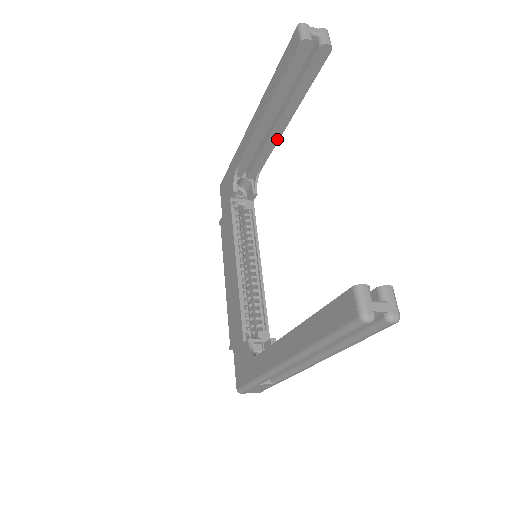
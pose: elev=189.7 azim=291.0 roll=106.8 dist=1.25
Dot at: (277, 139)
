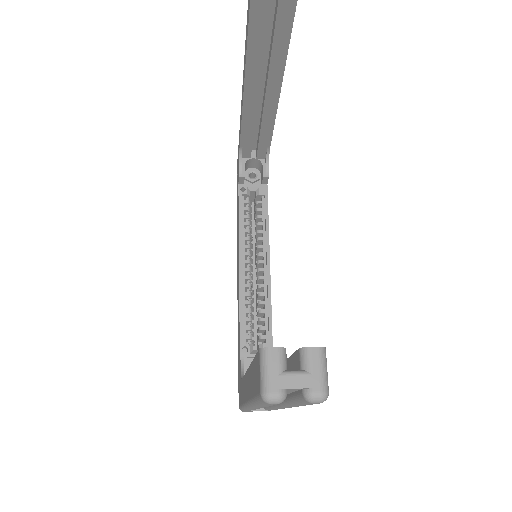
Dot at: (274, 112)
